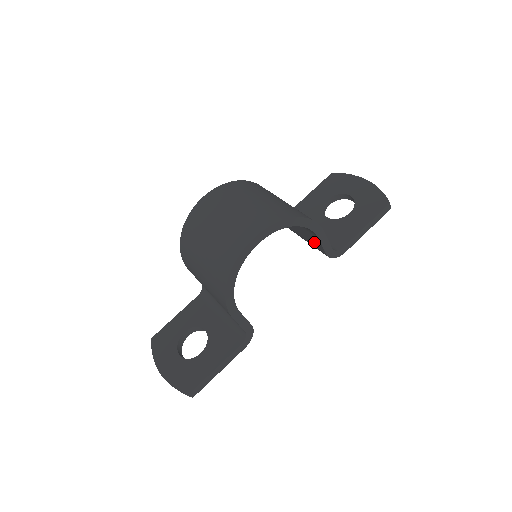
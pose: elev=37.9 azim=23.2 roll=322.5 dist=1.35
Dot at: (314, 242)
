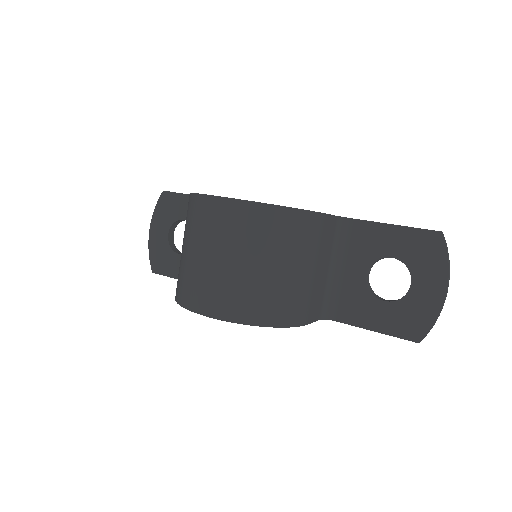
Dot at: occluded
